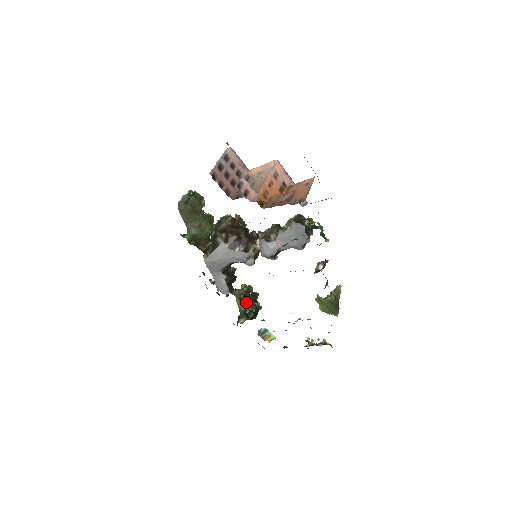
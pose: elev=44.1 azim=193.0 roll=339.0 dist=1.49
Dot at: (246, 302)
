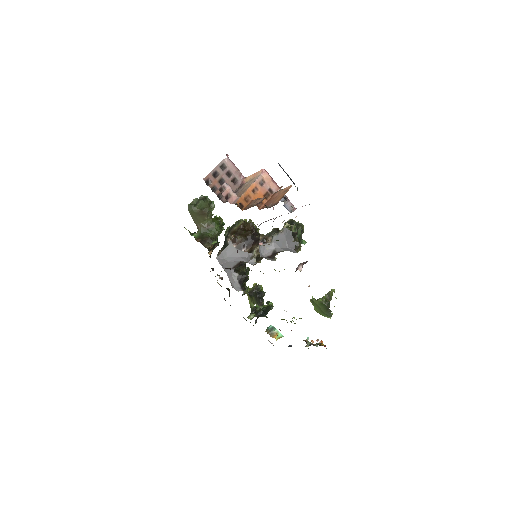
Dot at: (254, 299)
